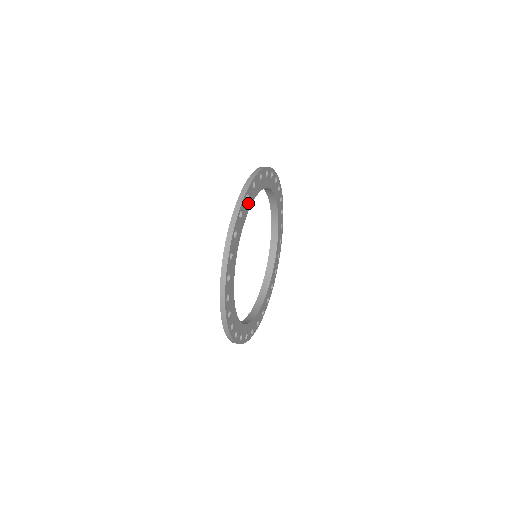
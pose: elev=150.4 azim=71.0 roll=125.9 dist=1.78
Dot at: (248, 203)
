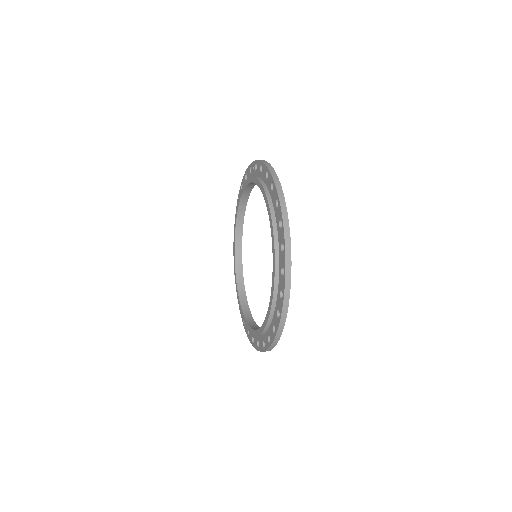
Dot at: occluded
